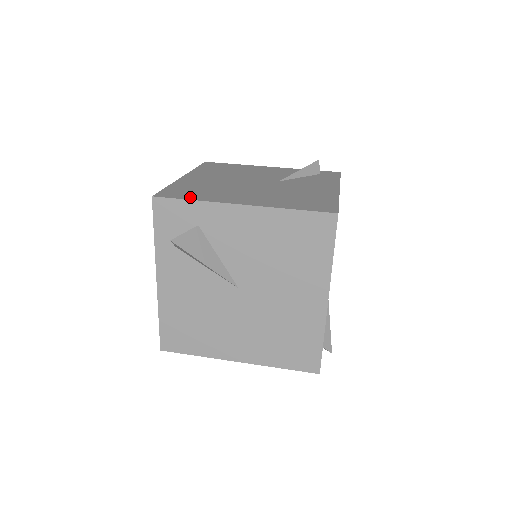
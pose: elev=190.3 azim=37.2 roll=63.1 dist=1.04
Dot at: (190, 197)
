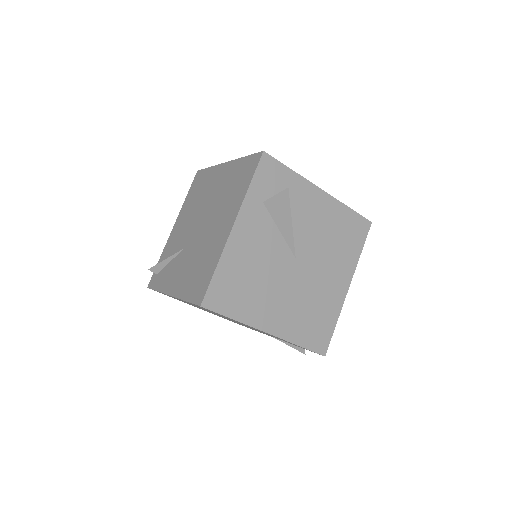
Dot at: (285, 168)
